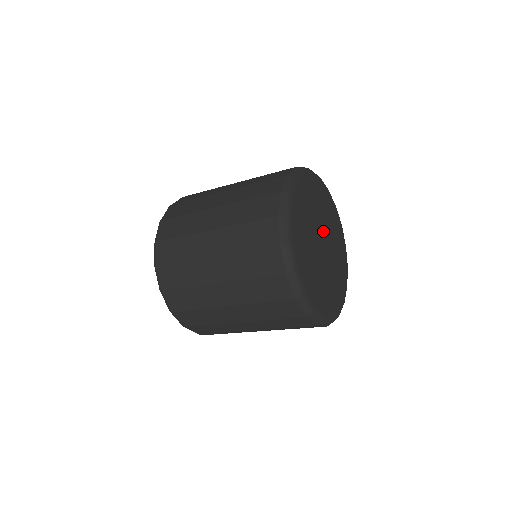
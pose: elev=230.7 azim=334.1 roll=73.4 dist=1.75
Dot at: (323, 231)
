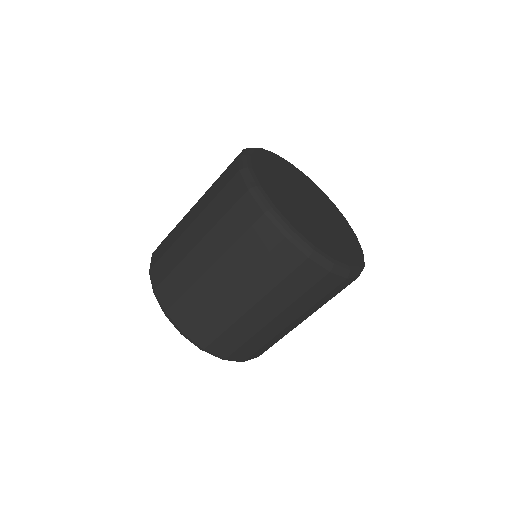
Dot at: (298, 193)
